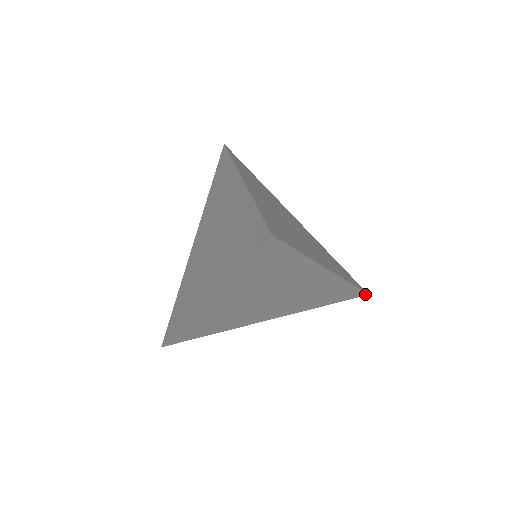
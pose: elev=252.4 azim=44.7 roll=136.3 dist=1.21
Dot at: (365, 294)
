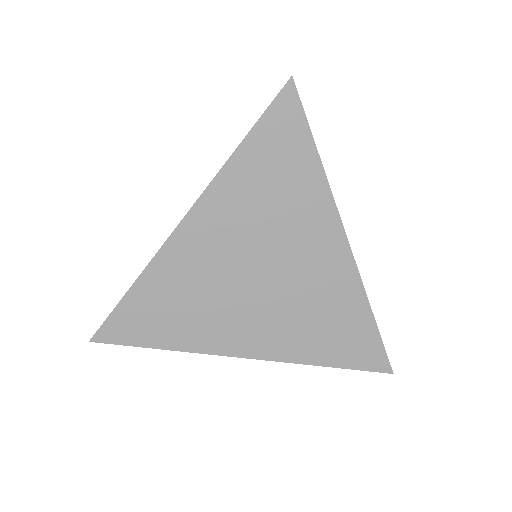
Dot at: (388, 368)
